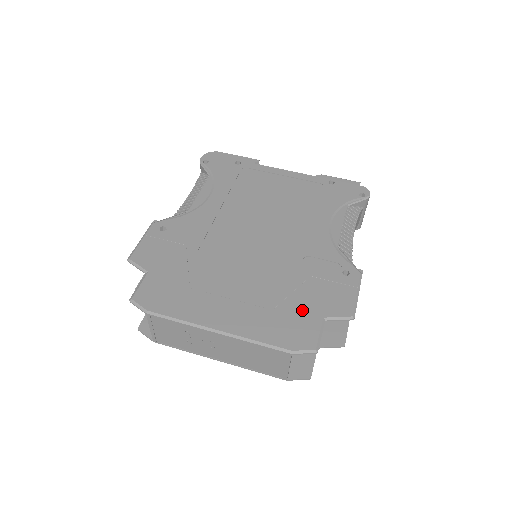
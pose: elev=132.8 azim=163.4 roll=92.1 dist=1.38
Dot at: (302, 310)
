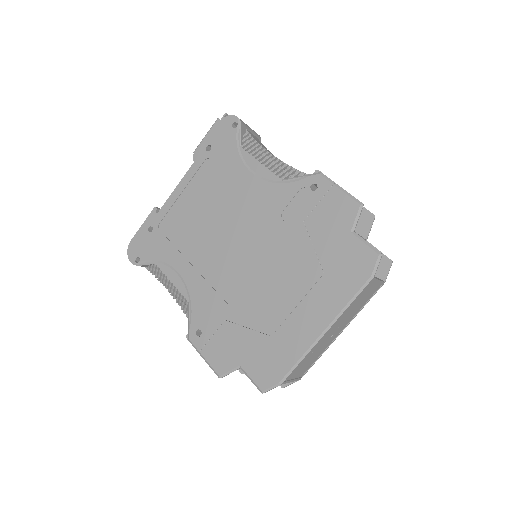
Dot at: (335, 247)
